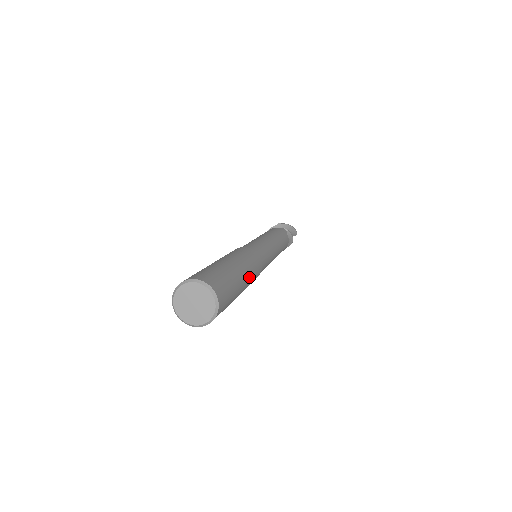
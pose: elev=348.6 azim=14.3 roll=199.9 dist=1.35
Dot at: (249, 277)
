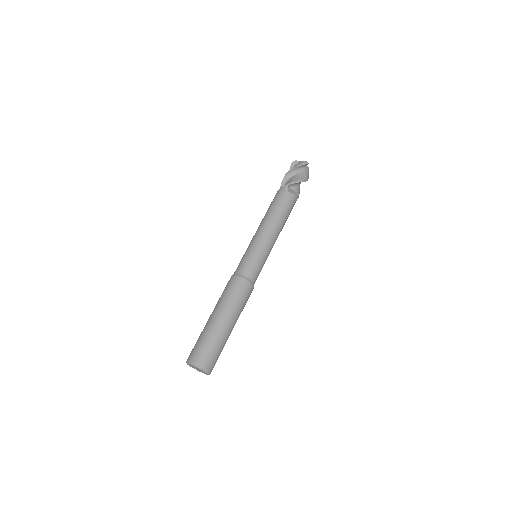
Dot at: (233, 312)
